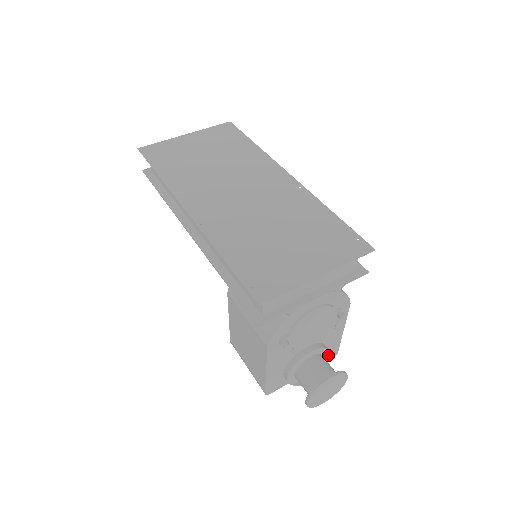
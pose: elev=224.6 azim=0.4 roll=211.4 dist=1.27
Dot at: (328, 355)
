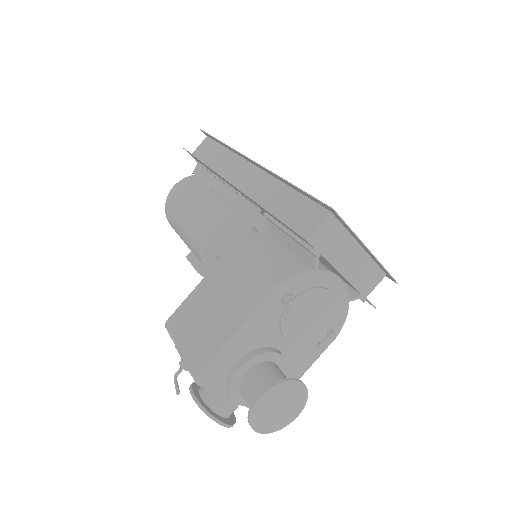
Dot at: occluded
